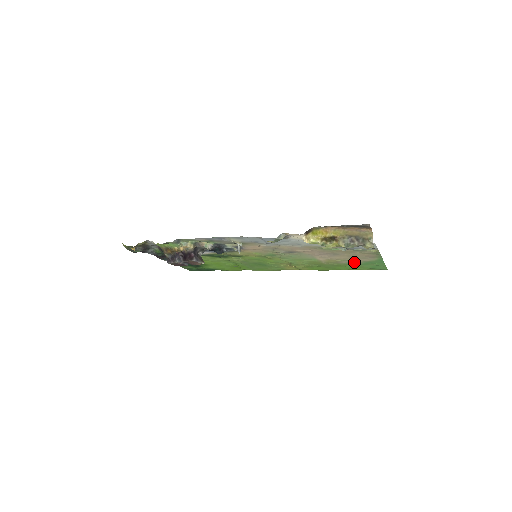
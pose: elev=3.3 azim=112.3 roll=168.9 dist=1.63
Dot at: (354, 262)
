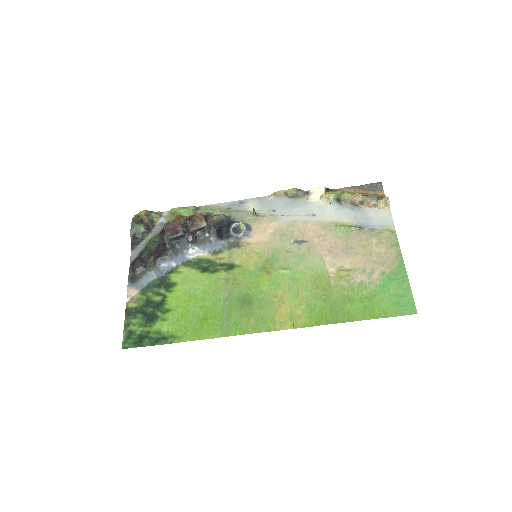
Dot at: (370, 280)
